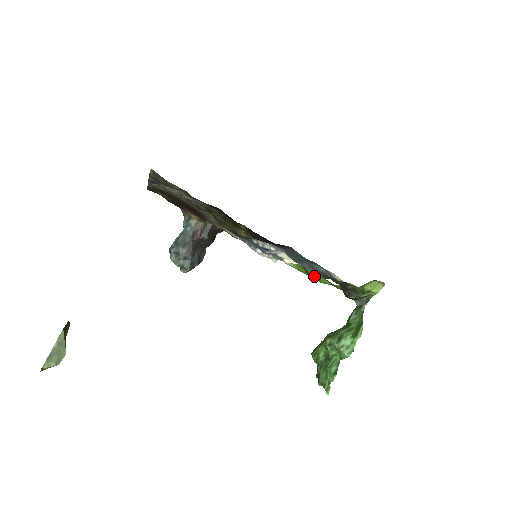
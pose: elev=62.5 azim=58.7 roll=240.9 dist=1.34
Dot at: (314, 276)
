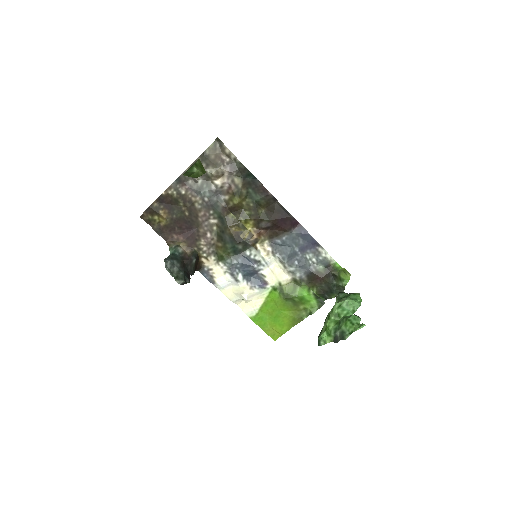
Dot at: (291, 292)
